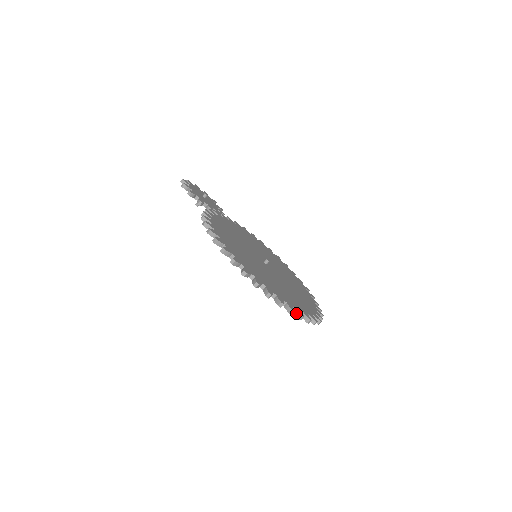
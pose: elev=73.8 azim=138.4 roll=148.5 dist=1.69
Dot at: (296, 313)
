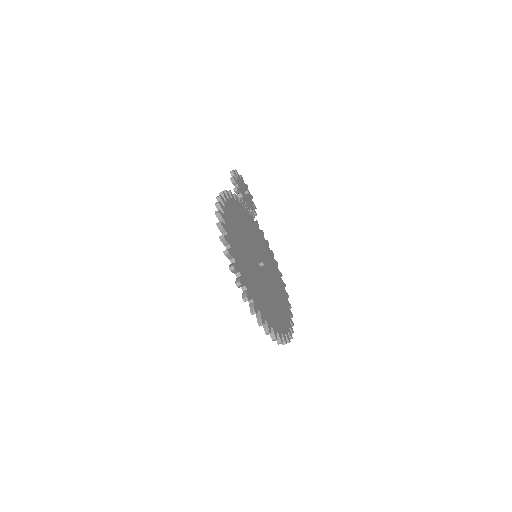
Dot at: (251, 306)
